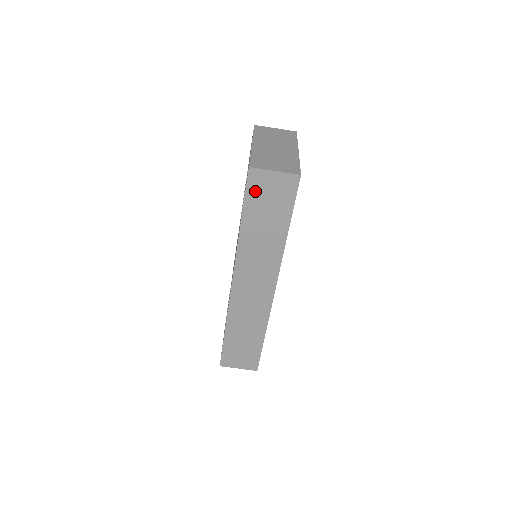
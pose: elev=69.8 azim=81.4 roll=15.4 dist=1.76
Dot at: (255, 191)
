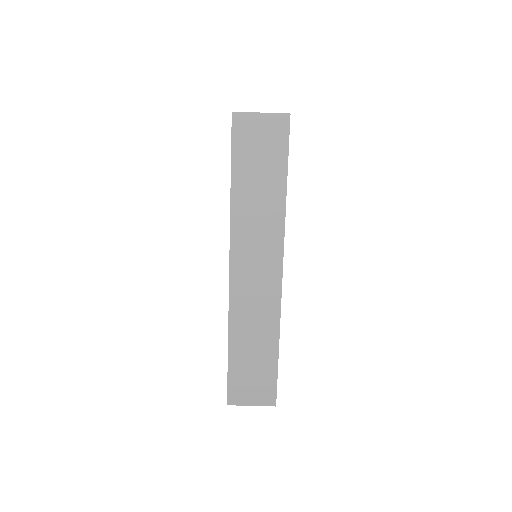
Dot at: (242, 141)
